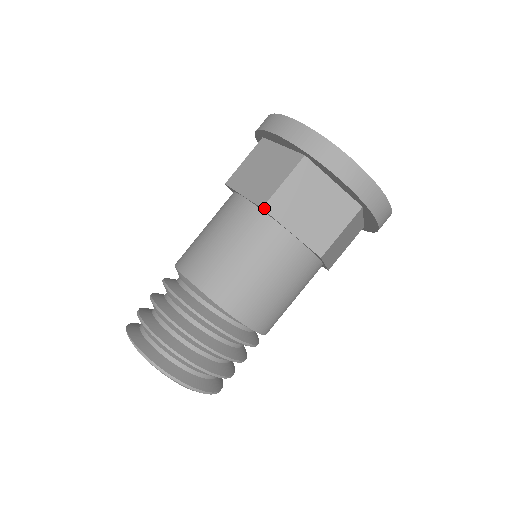
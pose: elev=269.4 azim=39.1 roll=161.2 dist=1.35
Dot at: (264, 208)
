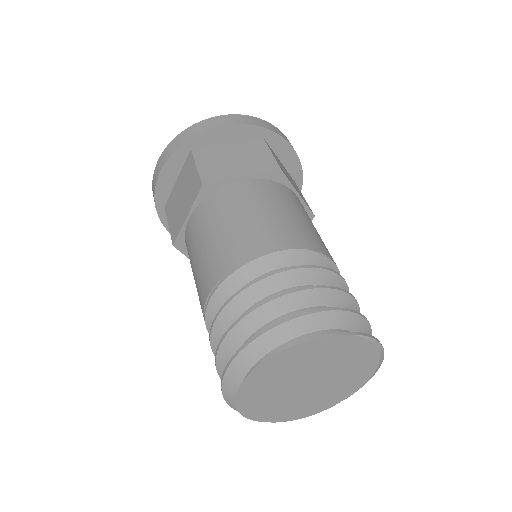
Dot at: (282, 171)
